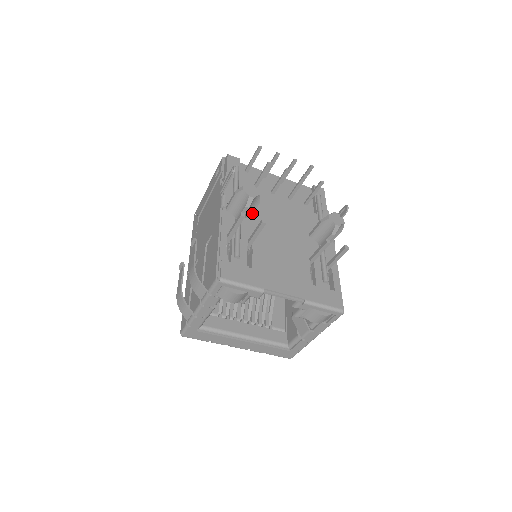
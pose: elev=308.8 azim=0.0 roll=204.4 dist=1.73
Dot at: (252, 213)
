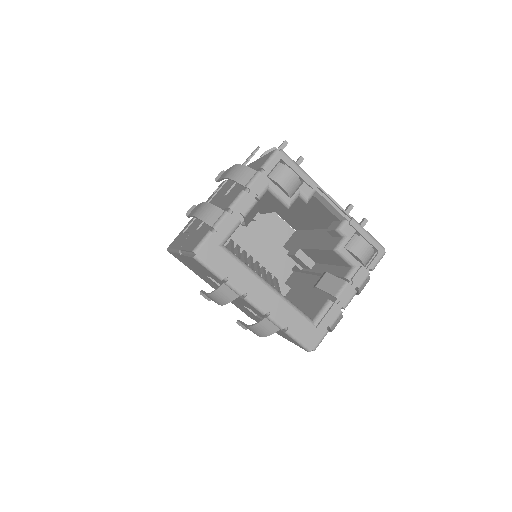
Dot at: occluded
